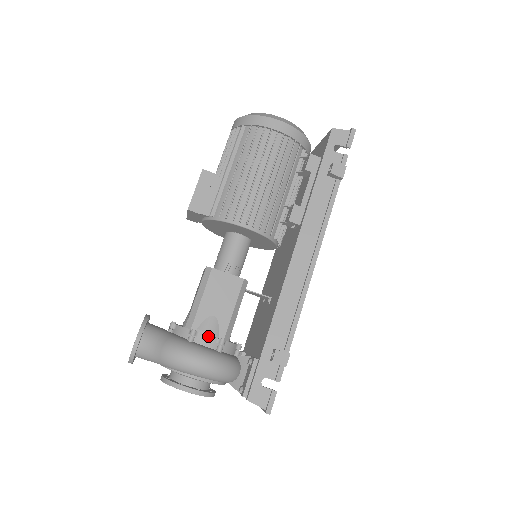
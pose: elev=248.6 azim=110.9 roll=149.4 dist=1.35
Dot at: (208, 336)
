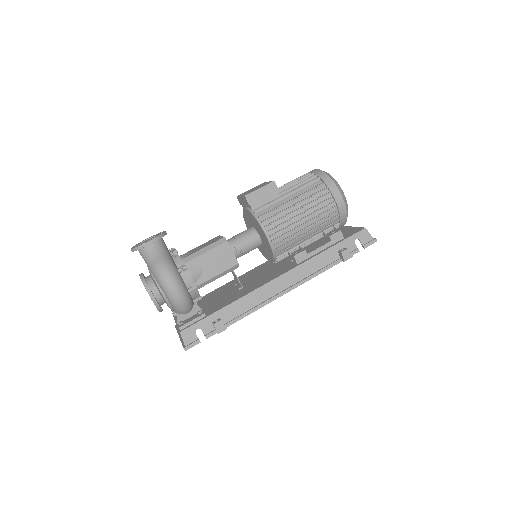
Dot at: occluded
